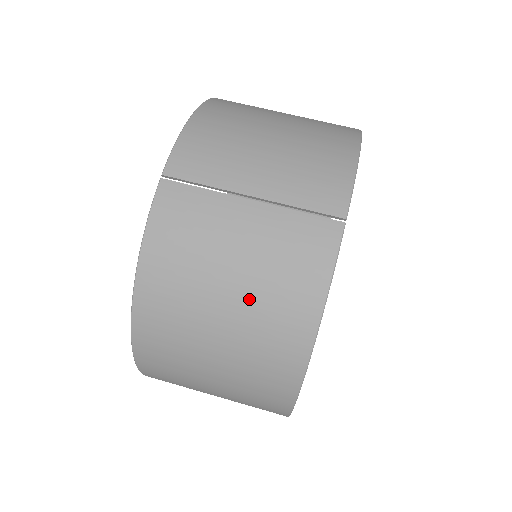
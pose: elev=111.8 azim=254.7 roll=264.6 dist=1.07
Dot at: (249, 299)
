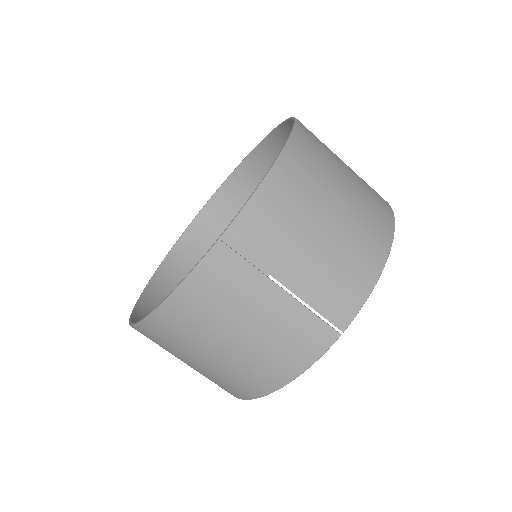
Dot at: (245, 353)
